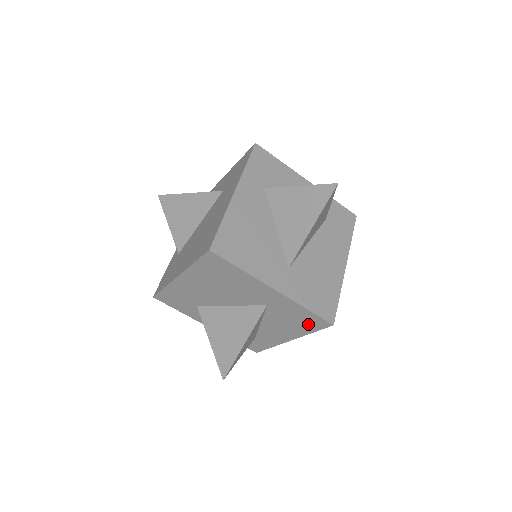
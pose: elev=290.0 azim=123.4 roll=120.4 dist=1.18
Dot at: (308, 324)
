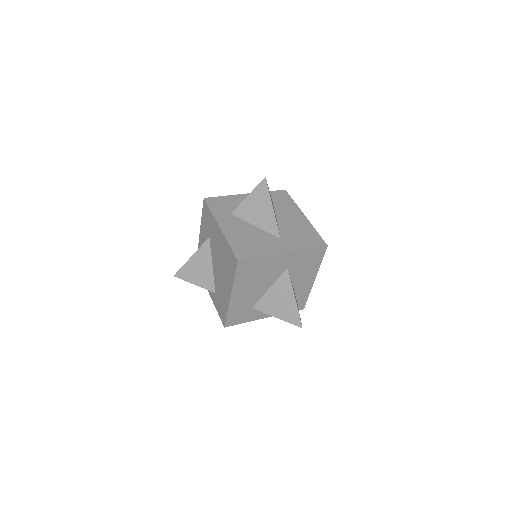
Dot at: (315, 258)
